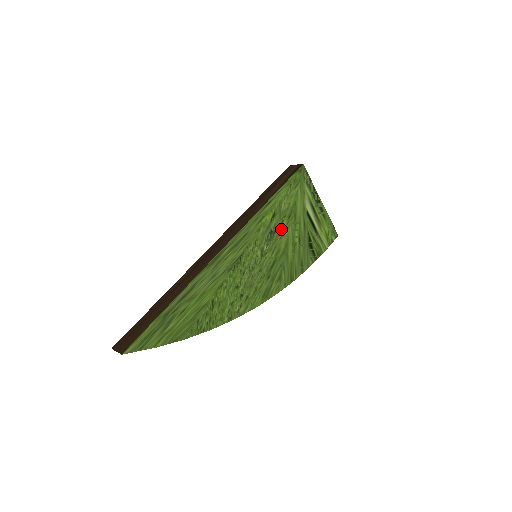
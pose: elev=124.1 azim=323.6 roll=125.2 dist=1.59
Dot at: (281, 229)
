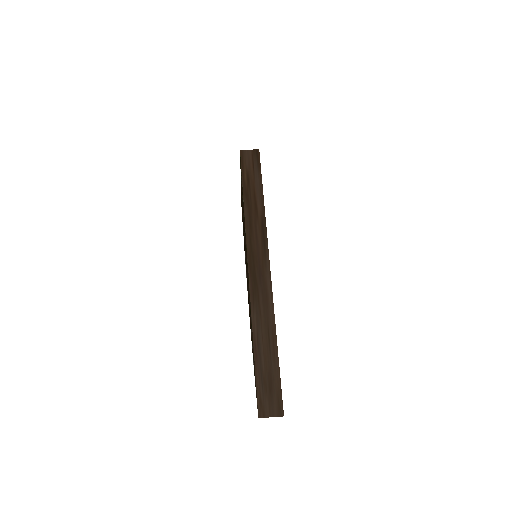
Dot at: occluded
